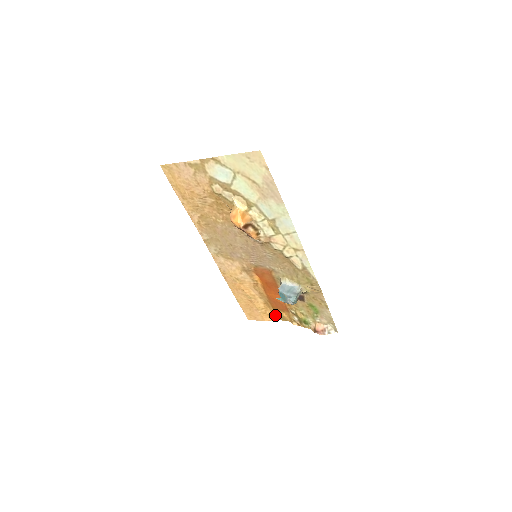
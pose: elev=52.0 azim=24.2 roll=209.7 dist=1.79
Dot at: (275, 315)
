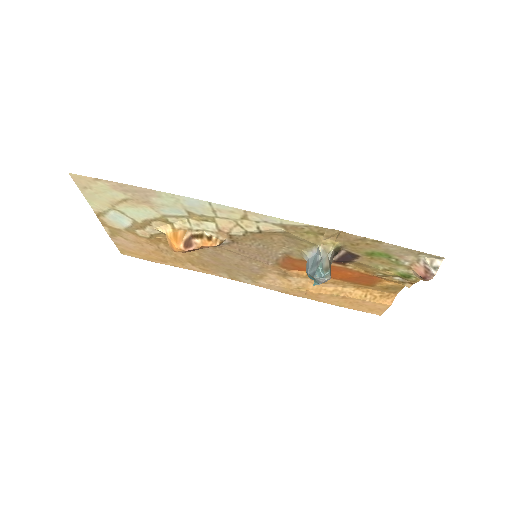
Dot at: (386, 291)
